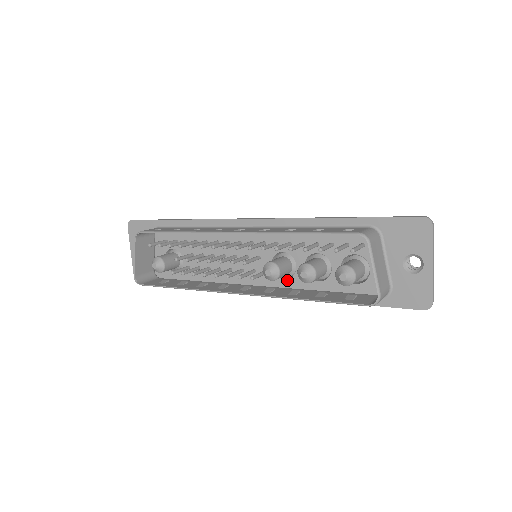
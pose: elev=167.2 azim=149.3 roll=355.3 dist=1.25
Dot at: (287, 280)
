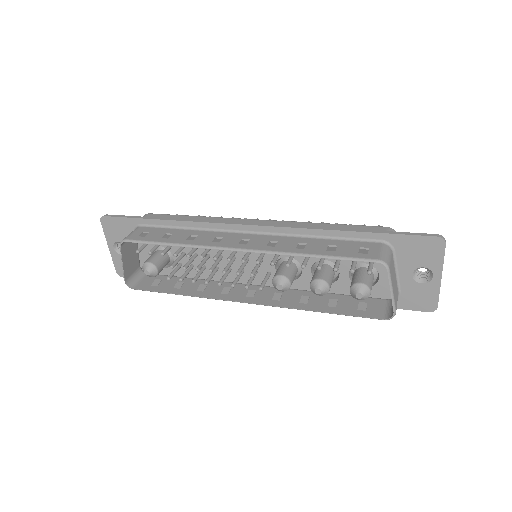
Dot at: occluded
